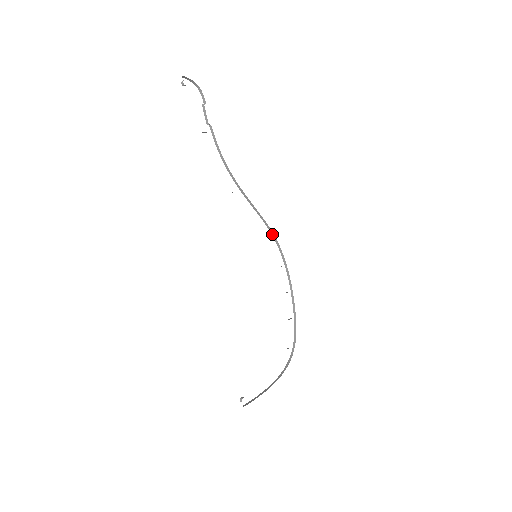
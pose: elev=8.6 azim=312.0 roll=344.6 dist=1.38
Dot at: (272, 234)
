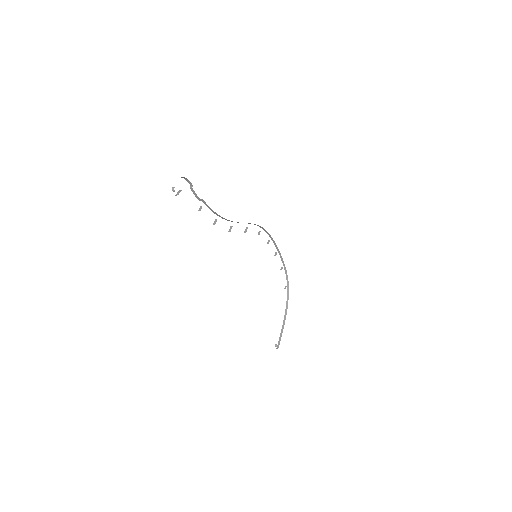
Dot at: occluded
